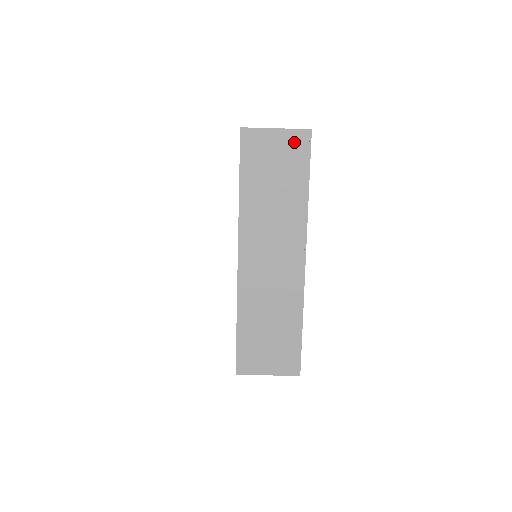
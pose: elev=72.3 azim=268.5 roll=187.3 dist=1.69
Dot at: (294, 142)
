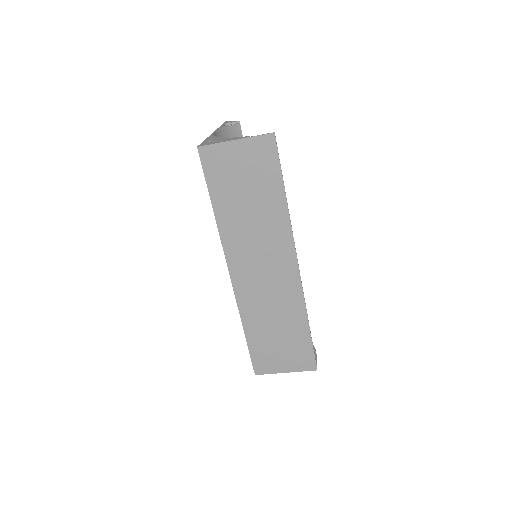
Dot at: (258, 150)
